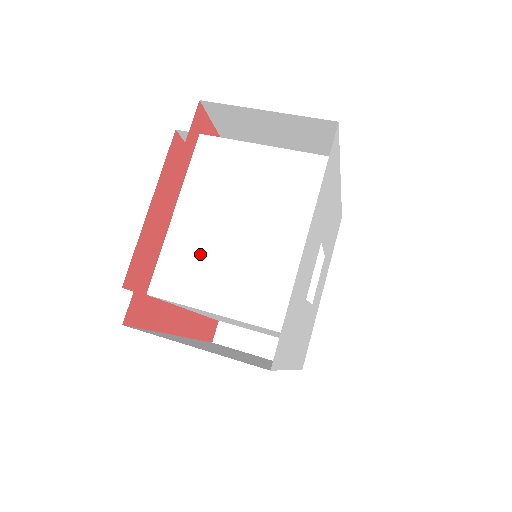
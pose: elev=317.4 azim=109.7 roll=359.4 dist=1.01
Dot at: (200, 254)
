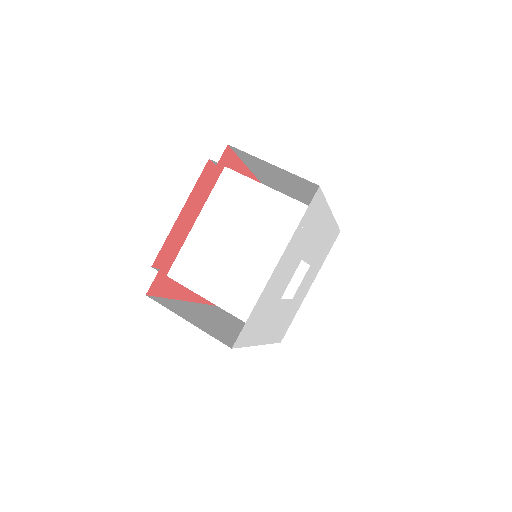
Dot at: (207, 256)
